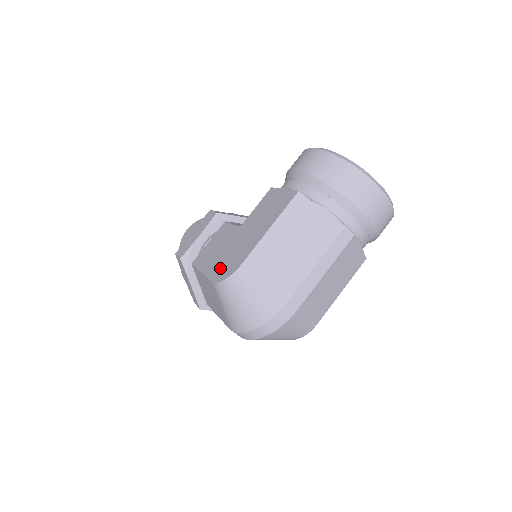
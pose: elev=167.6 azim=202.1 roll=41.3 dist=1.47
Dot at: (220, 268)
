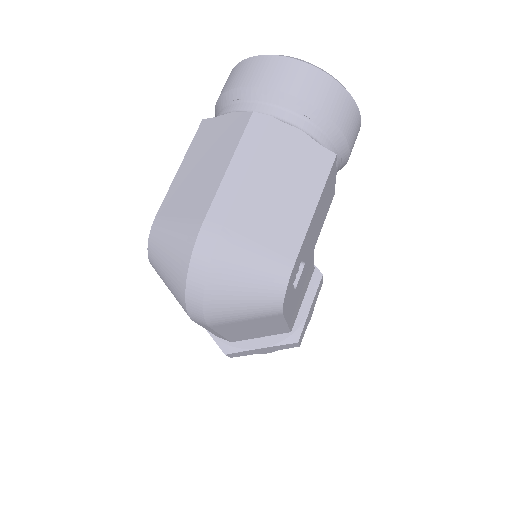
Dot at: occluded
